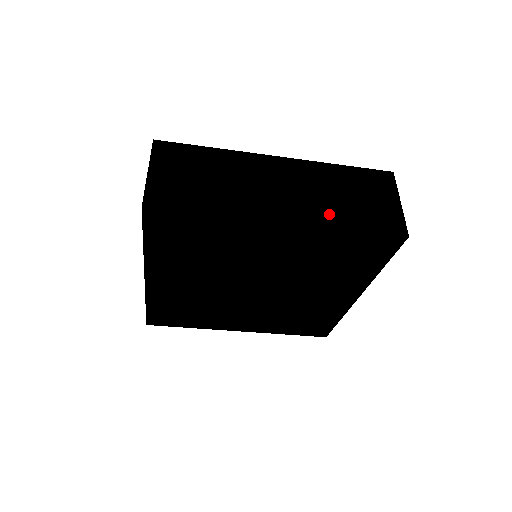
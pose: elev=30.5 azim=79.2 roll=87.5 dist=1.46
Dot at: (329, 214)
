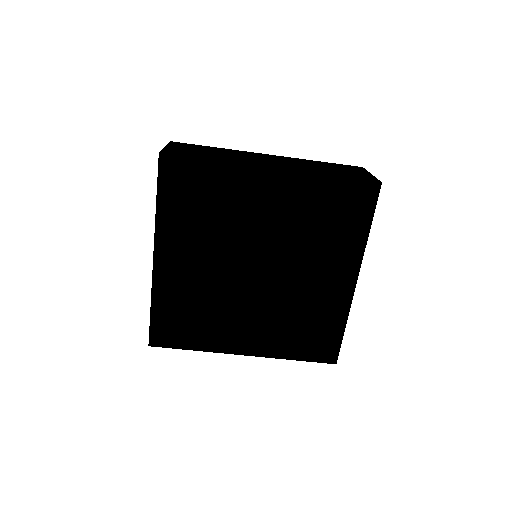
Dot at: (312, 170)
